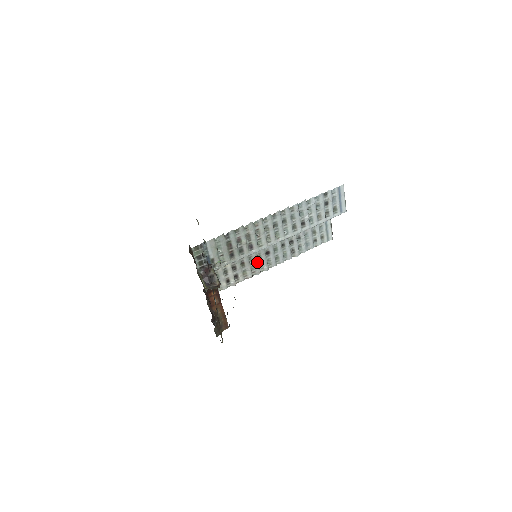
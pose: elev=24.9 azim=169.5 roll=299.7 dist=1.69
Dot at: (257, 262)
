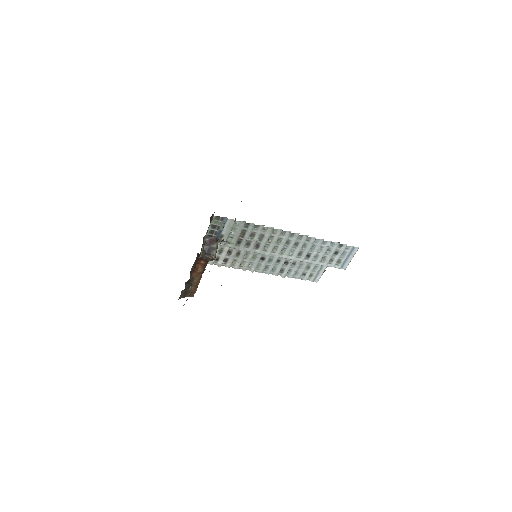
Dot at: (250, 260)
